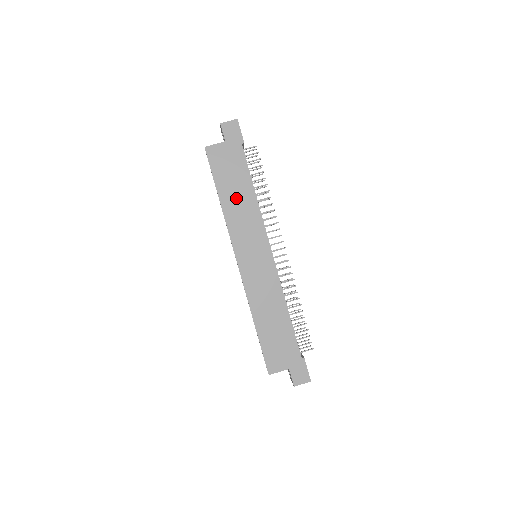
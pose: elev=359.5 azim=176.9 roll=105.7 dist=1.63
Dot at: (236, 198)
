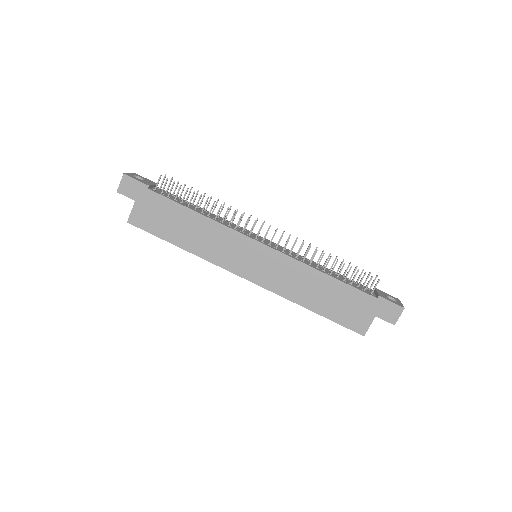
Dot at: (190, 233)
